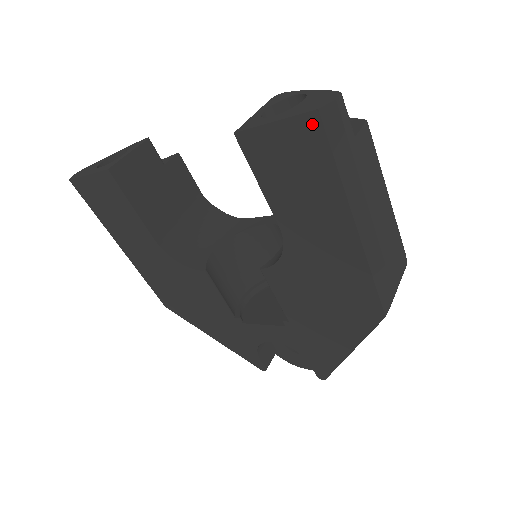
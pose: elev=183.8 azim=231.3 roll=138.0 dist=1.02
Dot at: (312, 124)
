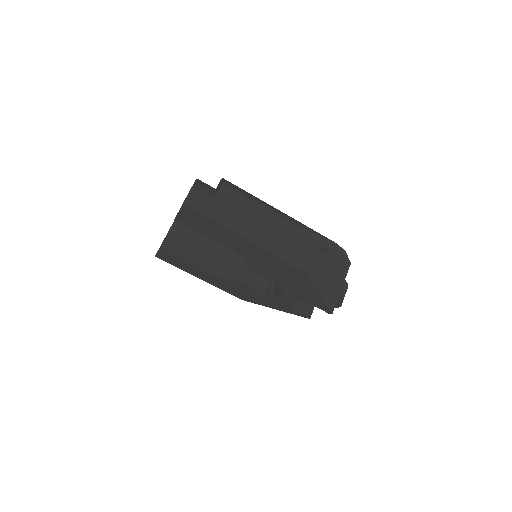
Dot at: (188, 208)
